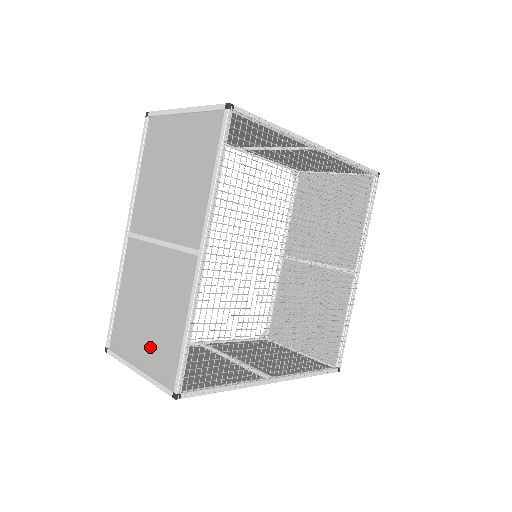
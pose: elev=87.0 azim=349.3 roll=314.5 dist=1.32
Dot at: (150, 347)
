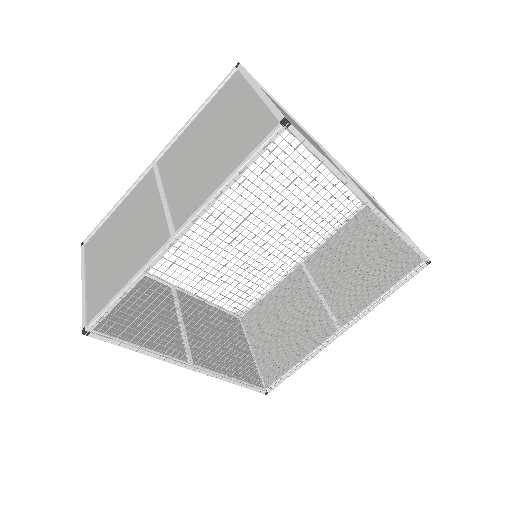
Dot at: (101, 274)
